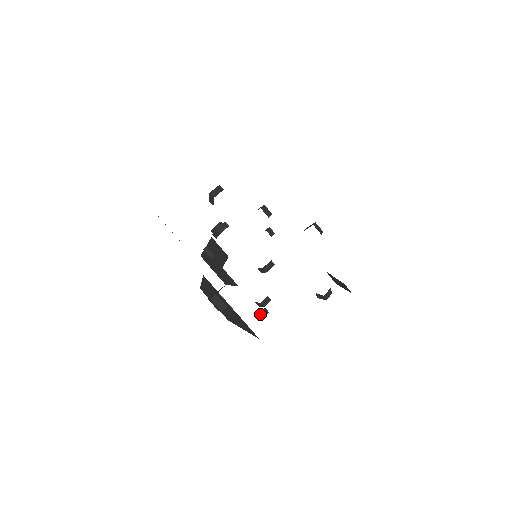
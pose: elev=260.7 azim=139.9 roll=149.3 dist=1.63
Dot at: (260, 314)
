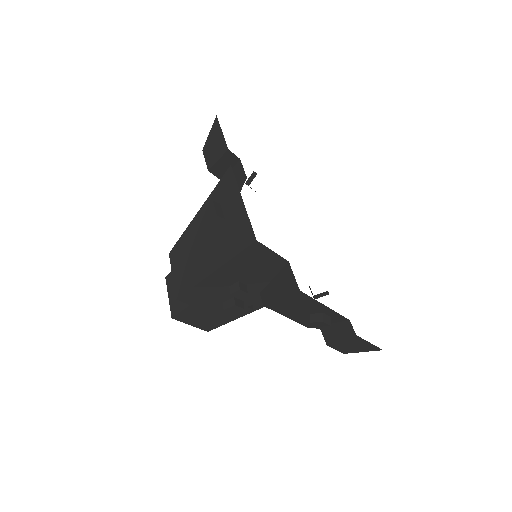
Dot at: (239, 282)
